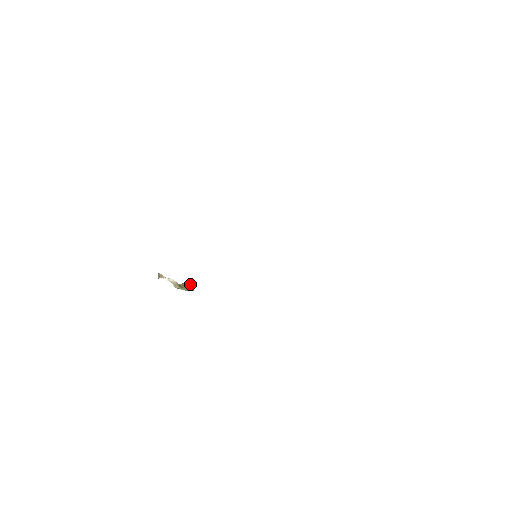
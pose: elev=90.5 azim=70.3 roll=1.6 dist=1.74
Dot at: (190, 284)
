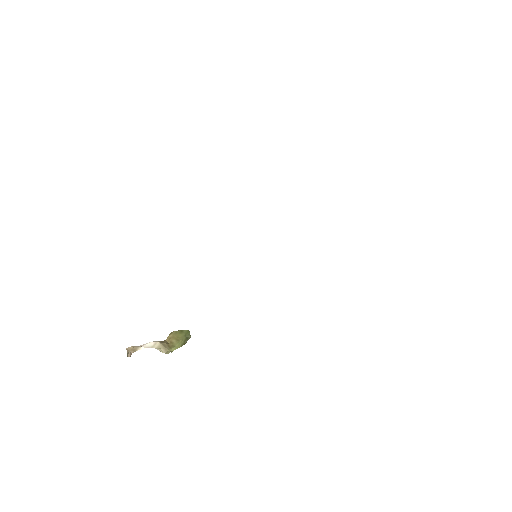
Dot at: (180, 330)
